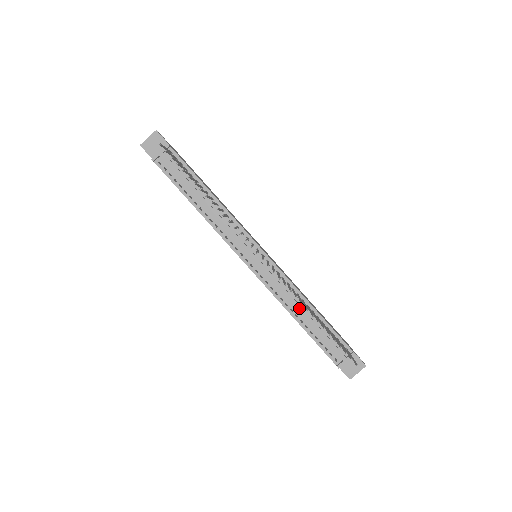
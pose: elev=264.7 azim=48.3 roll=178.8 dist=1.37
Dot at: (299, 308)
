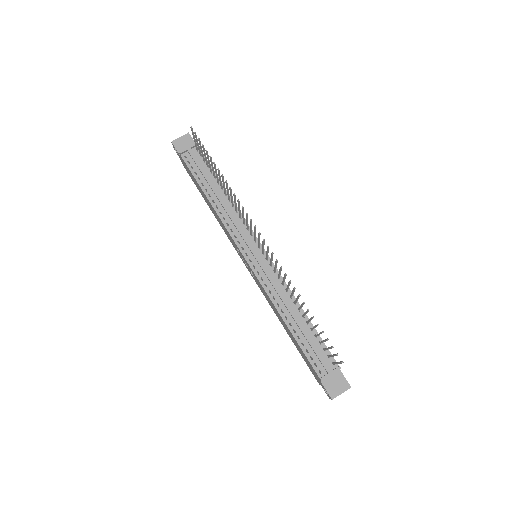
Dot at: (290, 309)
